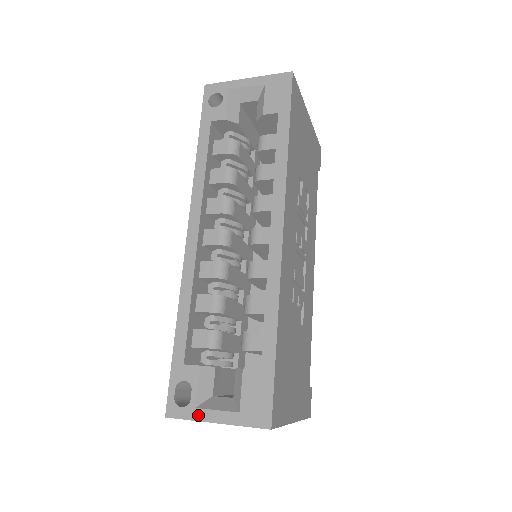
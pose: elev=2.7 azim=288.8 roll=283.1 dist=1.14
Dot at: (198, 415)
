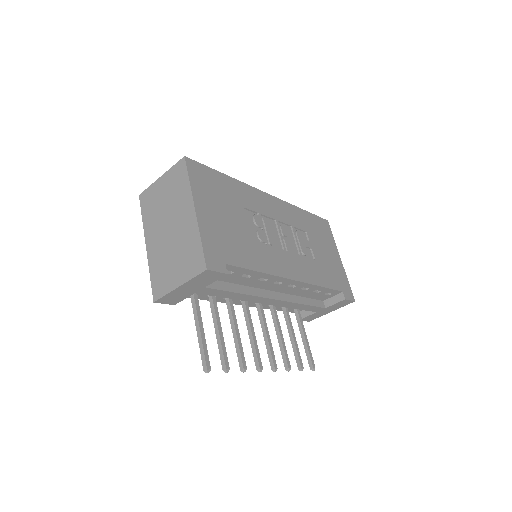
Dot at: occluded
